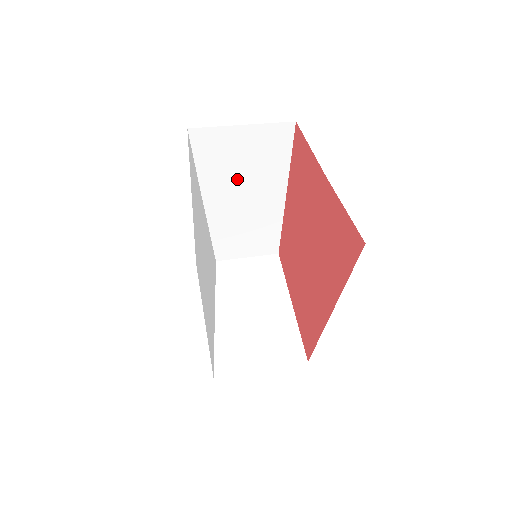
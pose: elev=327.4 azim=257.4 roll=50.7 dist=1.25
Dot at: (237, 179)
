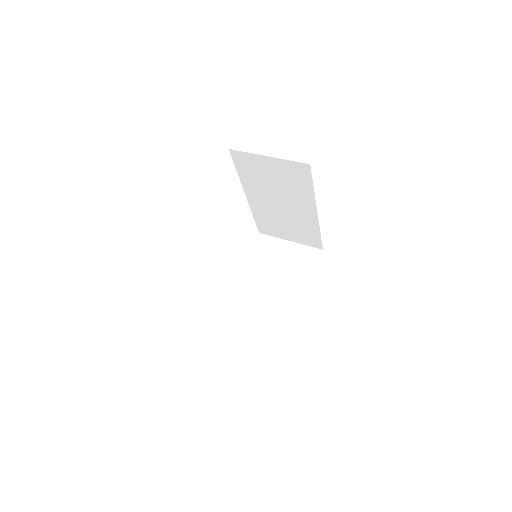
Dot at: (274, 189)
